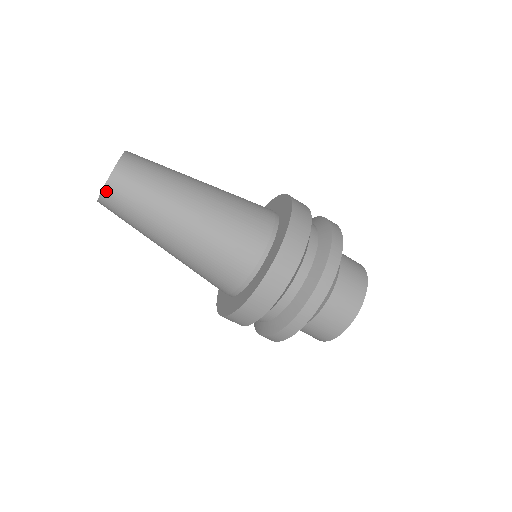
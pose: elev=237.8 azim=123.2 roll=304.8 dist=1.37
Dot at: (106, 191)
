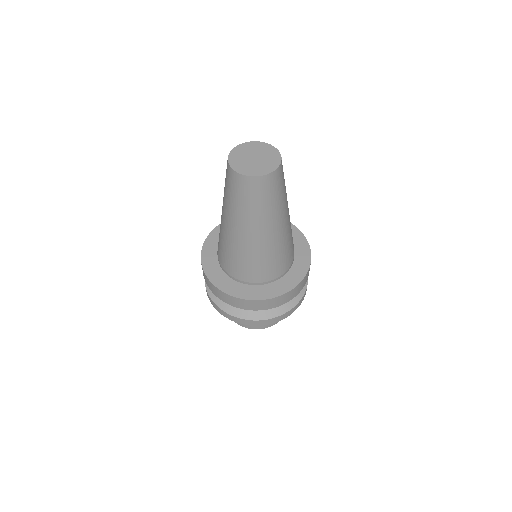
Dot at: (233, 172)
